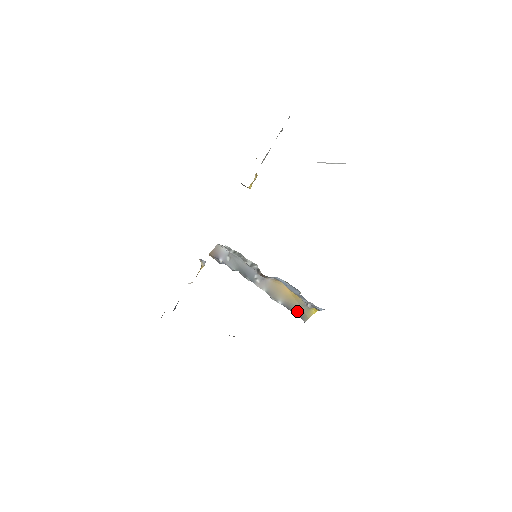
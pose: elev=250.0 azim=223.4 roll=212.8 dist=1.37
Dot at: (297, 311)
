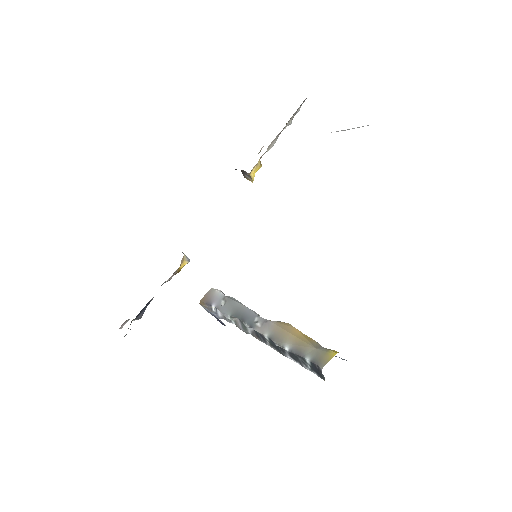
Dot at: (310, 356)
